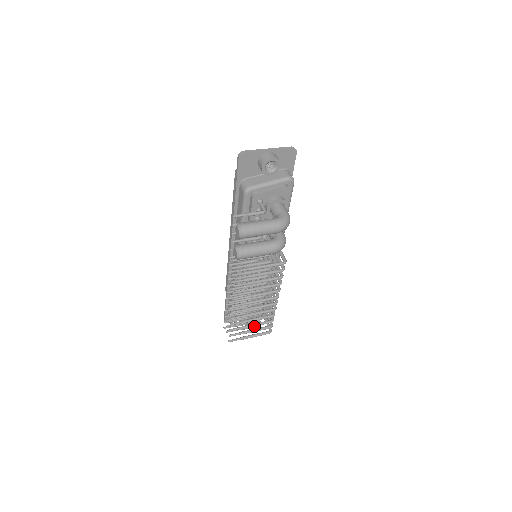
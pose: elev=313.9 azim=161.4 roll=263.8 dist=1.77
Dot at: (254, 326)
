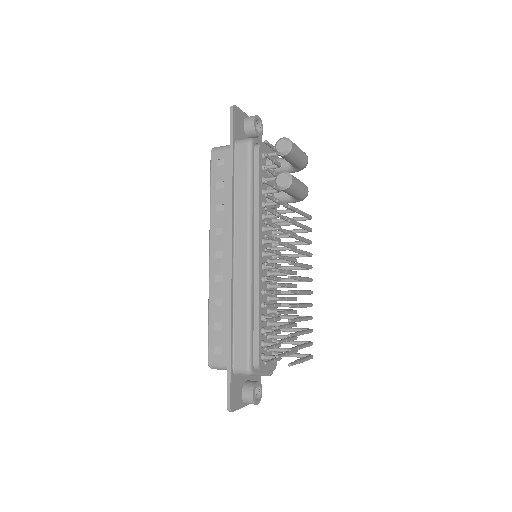
Dot at: (304, 333)
